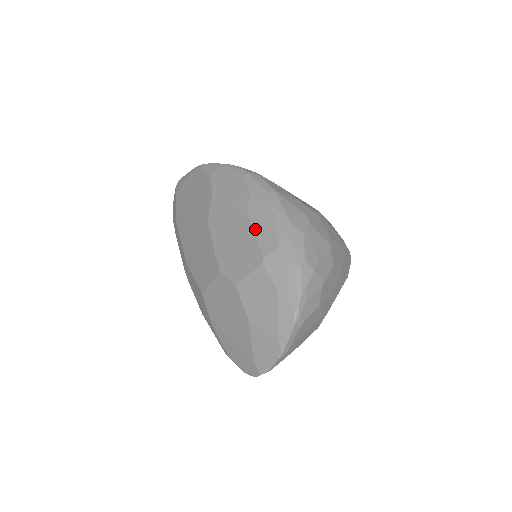
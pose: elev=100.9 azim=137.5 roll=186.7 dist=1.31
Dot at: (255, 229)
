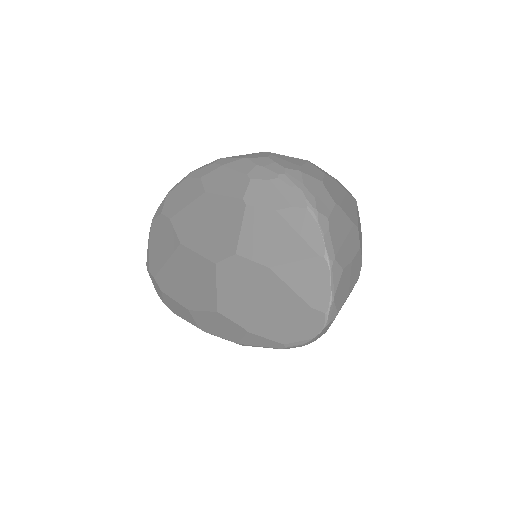
Dot at: (220, 192)
